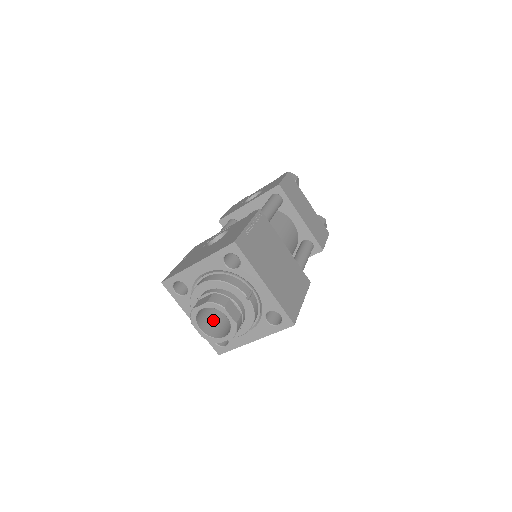
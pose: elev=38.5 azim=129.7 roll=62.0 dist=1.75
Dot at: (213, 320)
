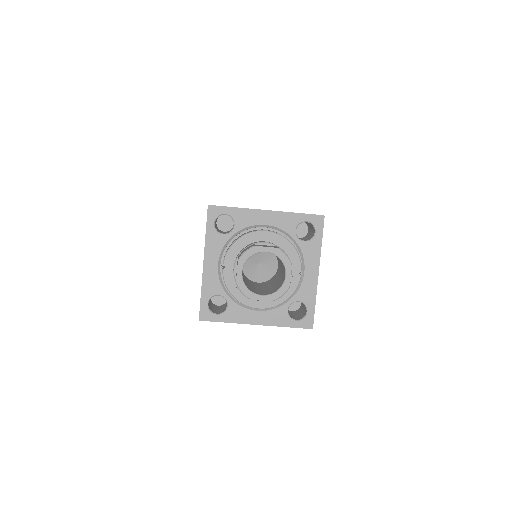
Dot at: occluded
